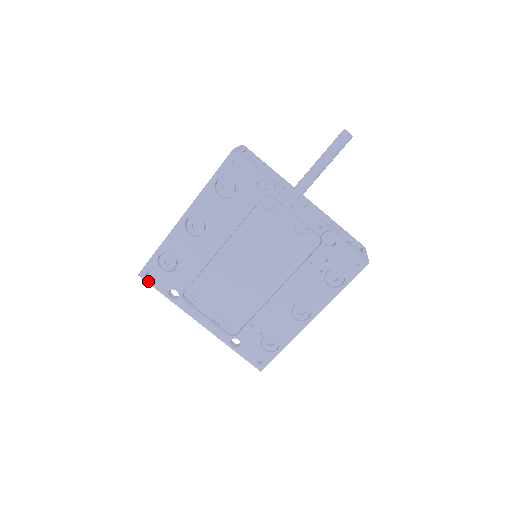
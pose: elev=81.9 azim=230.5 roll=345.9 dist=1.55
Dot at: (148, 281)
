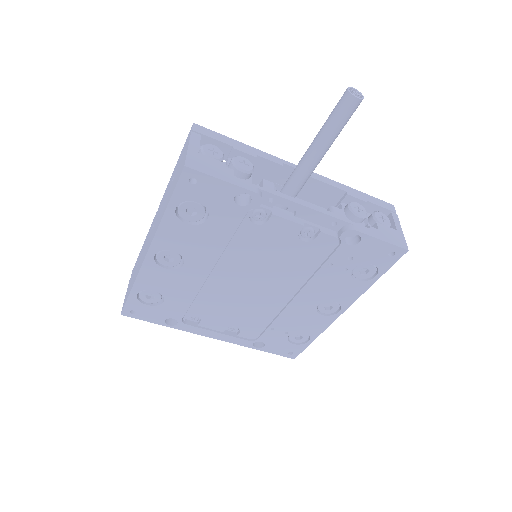
Dot at: (135, 317)
